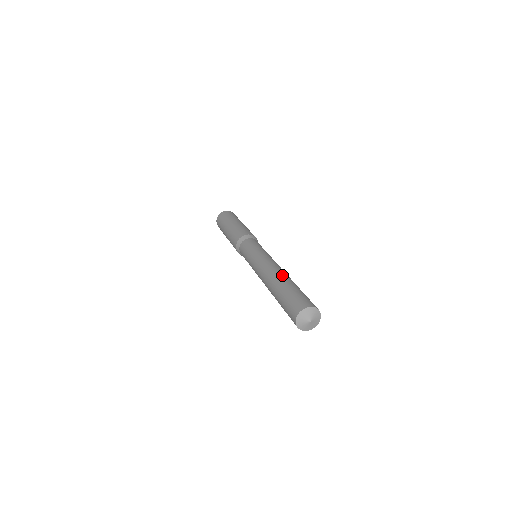
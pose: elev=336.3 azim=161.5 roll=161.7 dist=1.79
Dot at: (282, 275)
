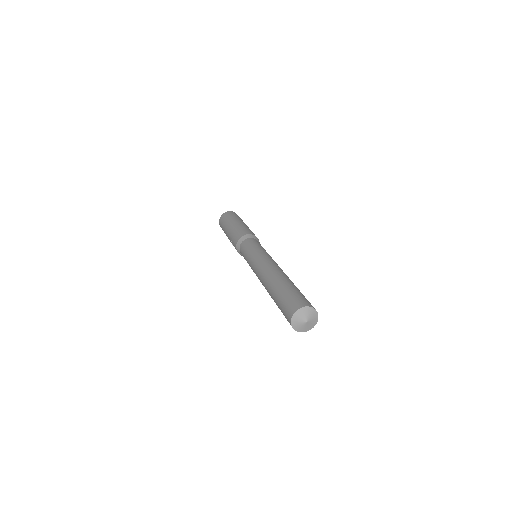
Dot at: occluded
